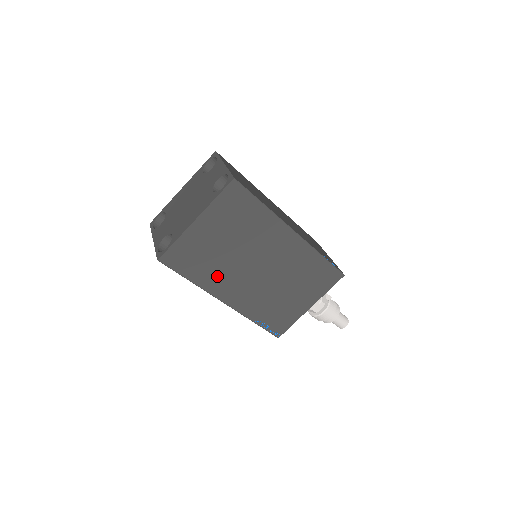
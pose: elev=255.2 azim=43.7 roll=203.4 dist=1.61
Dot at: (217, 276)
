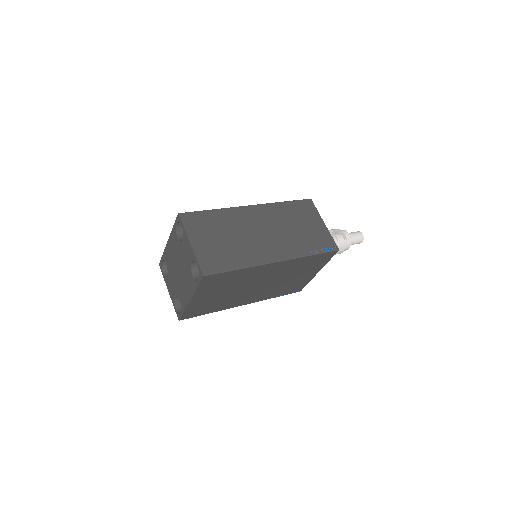
Dot at: (229, 302)
